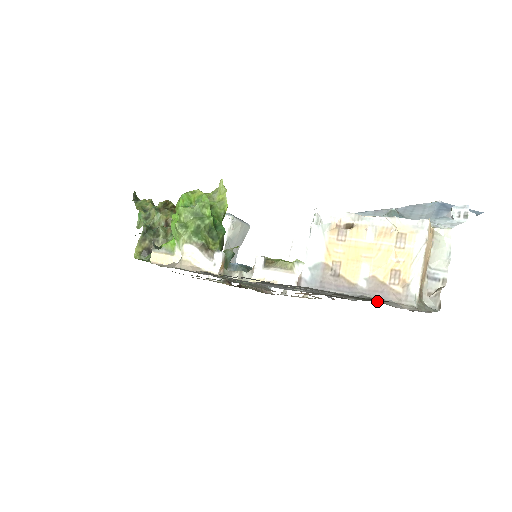
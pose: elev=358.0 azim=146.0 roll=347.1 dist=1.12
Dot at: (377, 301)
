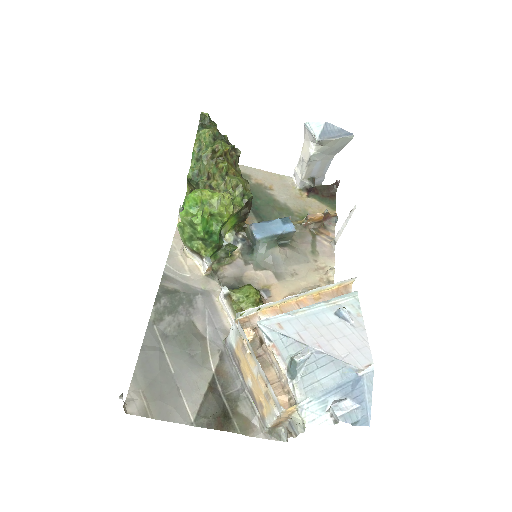
Dot at: (209, 428)
